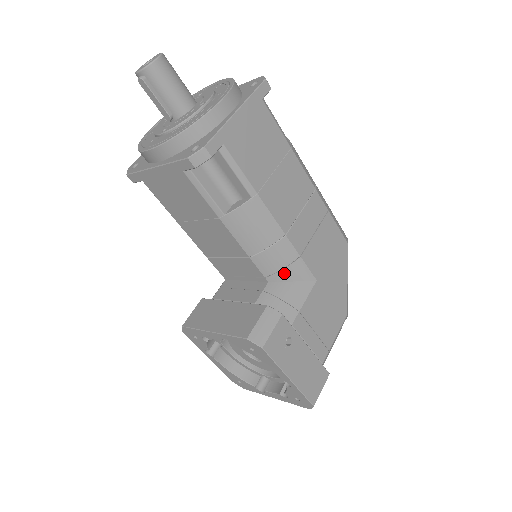
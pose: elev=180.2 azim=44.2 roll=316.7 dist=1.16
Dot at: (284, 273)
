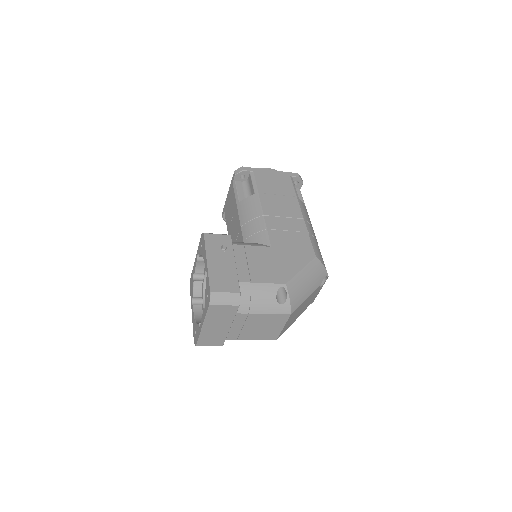
Dot at: (254, 237)
